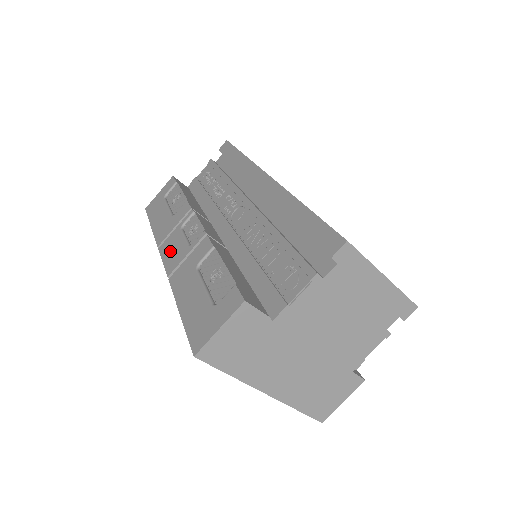
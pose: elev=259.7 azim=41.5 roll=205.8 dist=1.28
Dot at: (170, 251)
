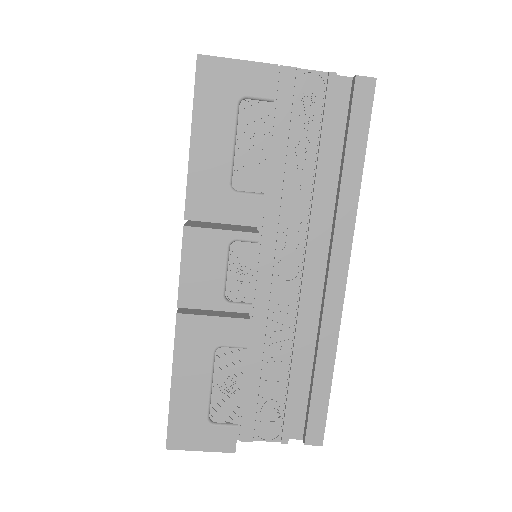
Dot at: (198, 266)
